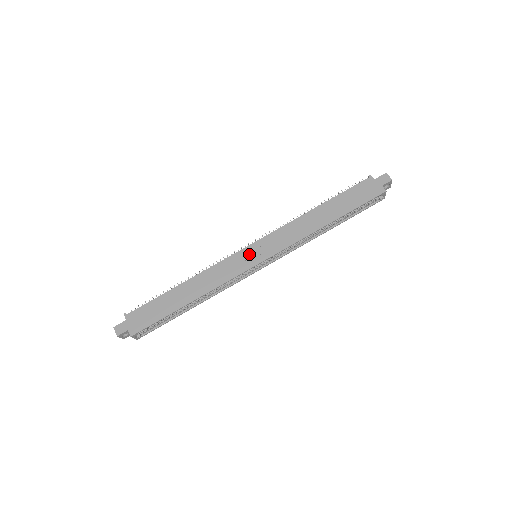
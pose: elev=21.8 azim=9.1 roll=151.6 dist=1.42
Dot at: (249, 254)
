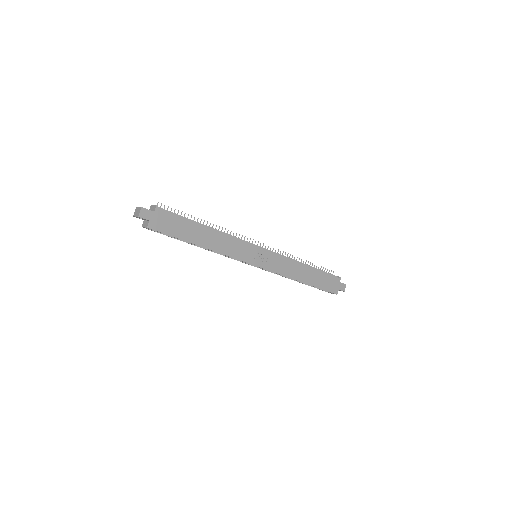
Dot at: (257, 254)
